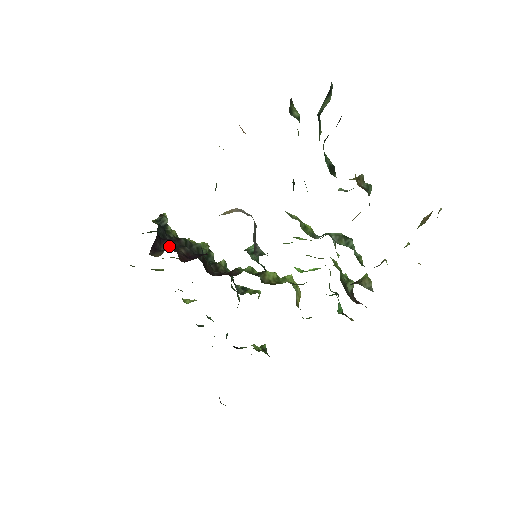
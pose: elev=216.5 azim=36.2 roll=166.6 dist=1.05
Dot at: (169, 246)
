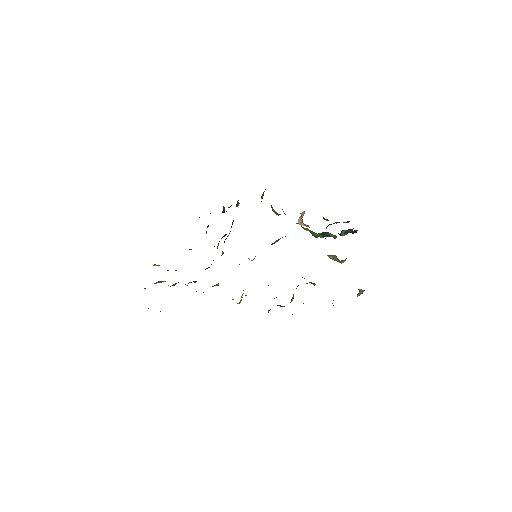
Dot at: occluded
